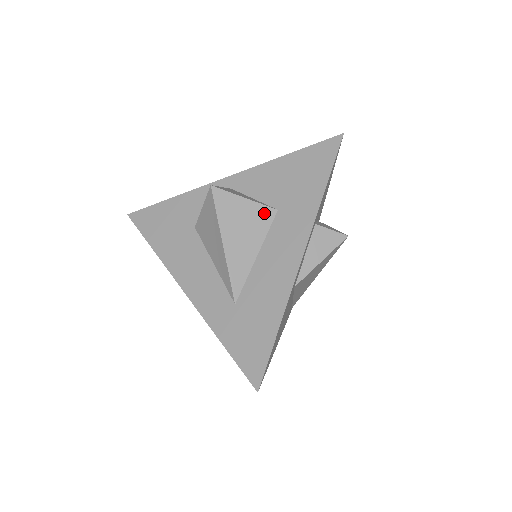
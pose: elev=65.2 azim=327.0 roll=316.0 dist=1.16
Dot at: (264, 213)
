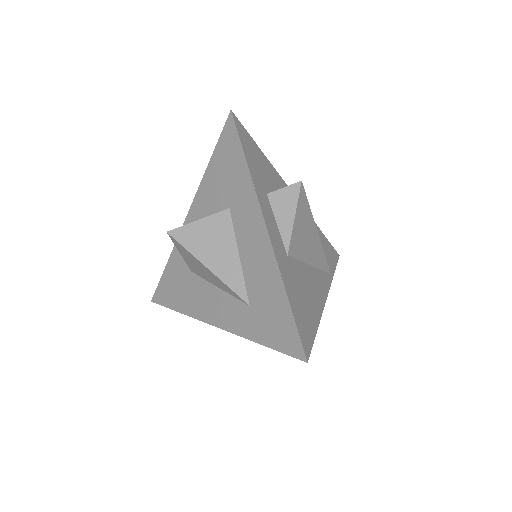
Dot at: (220, 219)
